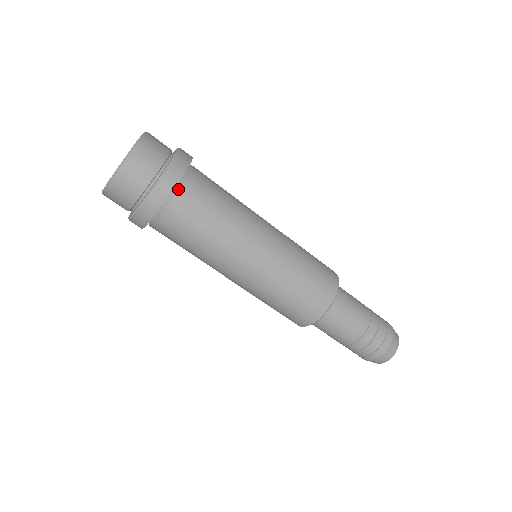
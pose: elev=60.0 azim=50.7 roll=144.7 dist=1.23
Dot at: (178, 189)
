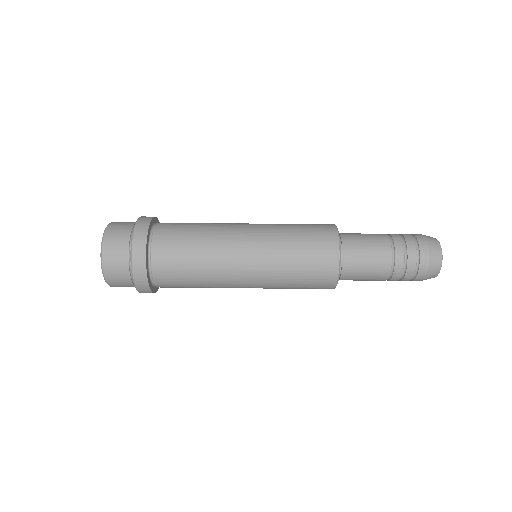
Dot at: (153, 231)
